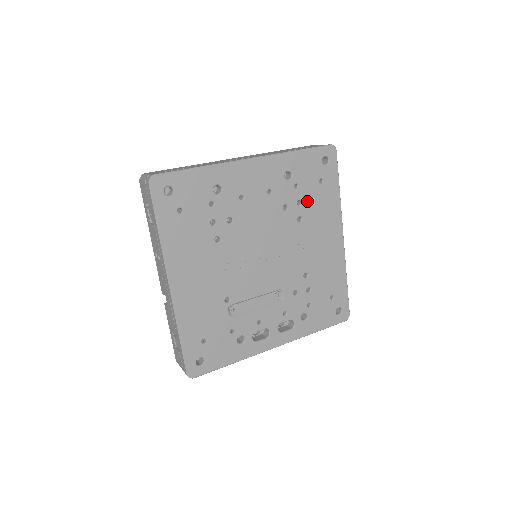
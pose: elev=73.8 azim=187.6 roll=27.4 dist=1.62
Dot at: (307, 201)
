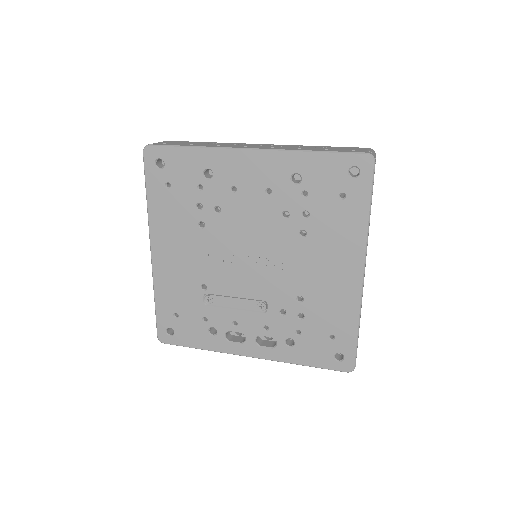
Dot at: (317, 215)
